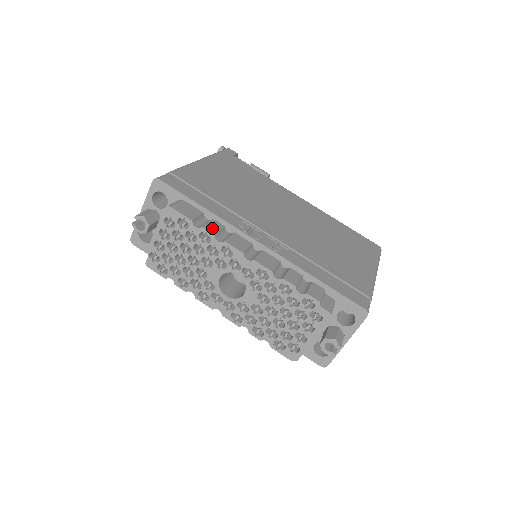
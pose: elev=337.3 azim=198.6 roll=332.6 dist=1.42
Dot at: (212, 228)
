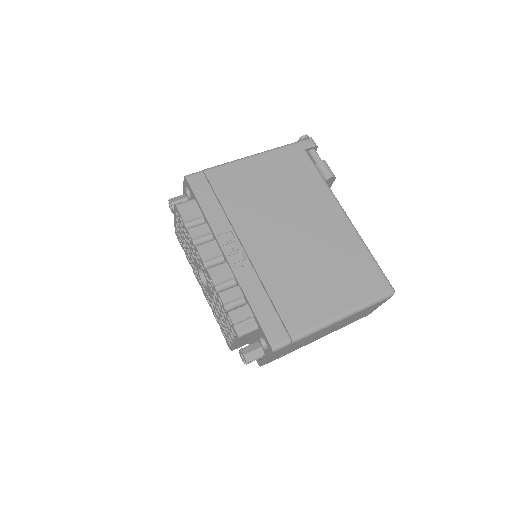
Dot at: (196, 232)
